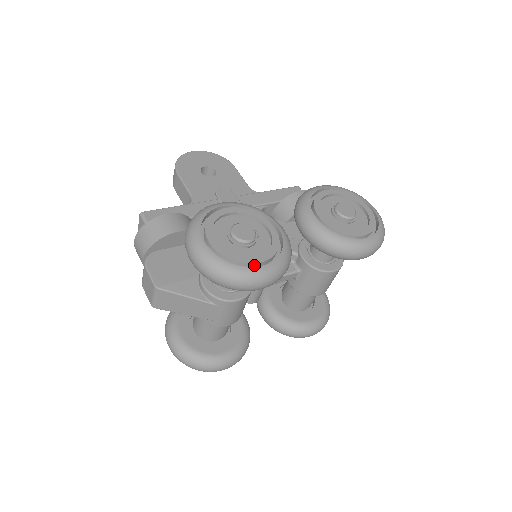
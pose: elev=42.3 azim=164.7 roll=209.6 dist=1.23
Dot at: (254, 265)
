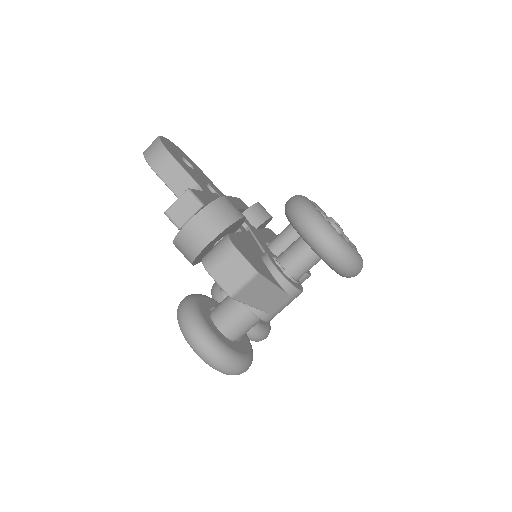
Dot at: occluded
